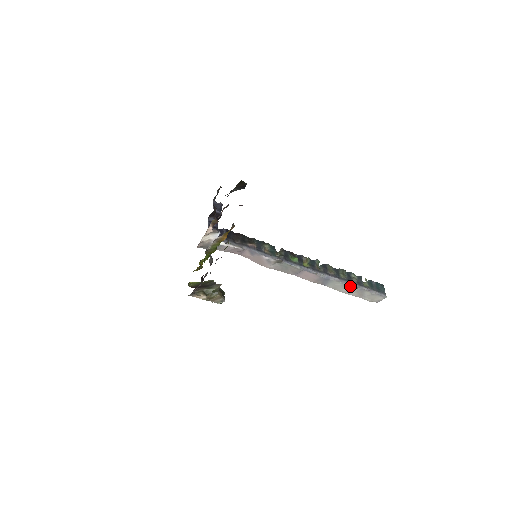
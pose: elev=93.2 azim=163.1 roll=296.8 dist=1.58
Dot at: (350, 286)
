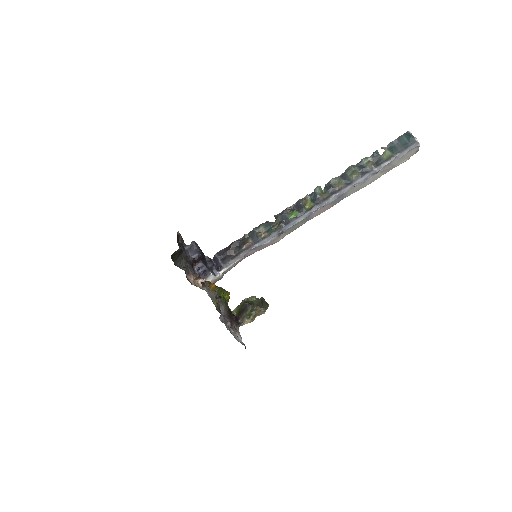
Dot at: (369, 177)
